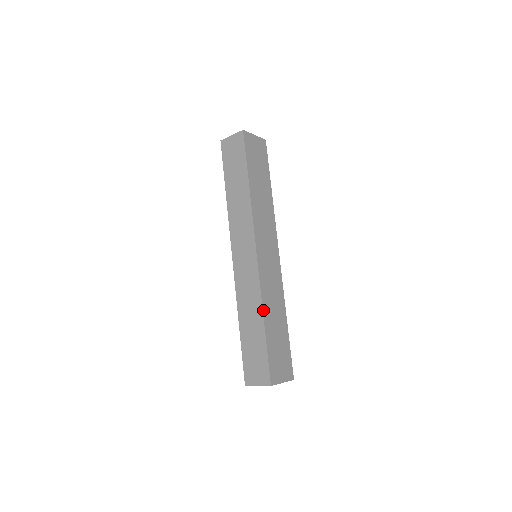
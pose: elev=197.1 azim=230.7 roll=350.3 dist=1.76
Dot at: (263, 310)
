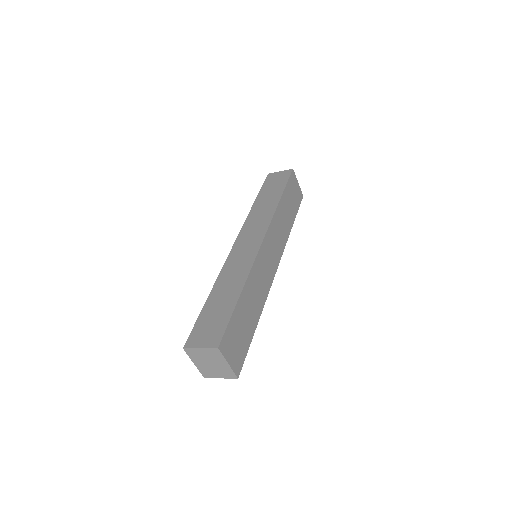
Dot at: (246, 282)
